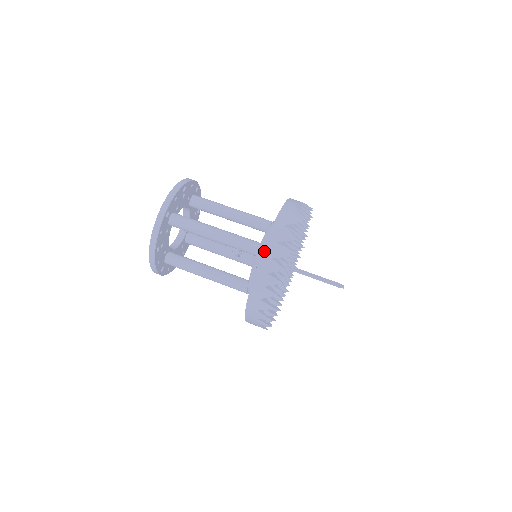
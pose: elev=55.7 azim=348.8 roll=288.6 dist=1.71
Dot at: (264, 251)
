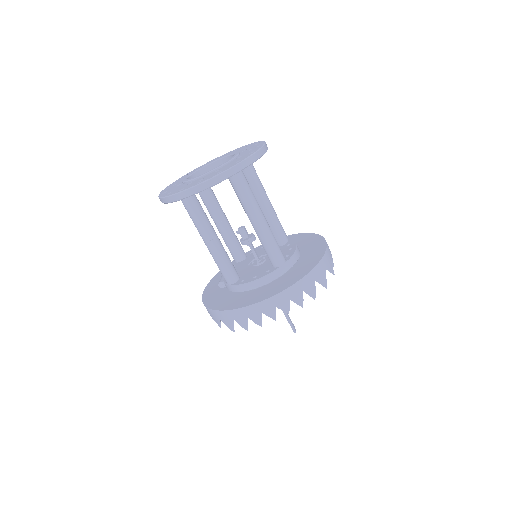
Dot at: (302, 280)
